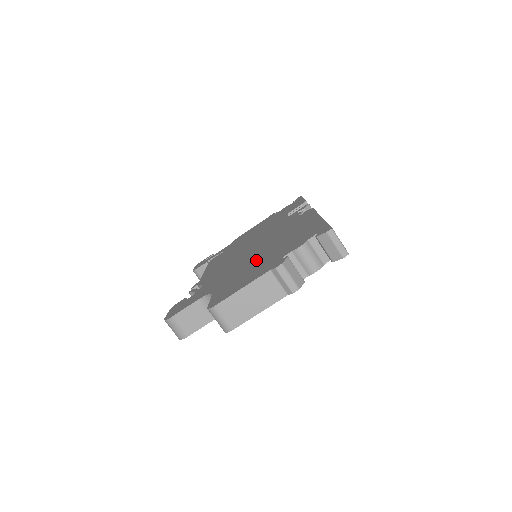
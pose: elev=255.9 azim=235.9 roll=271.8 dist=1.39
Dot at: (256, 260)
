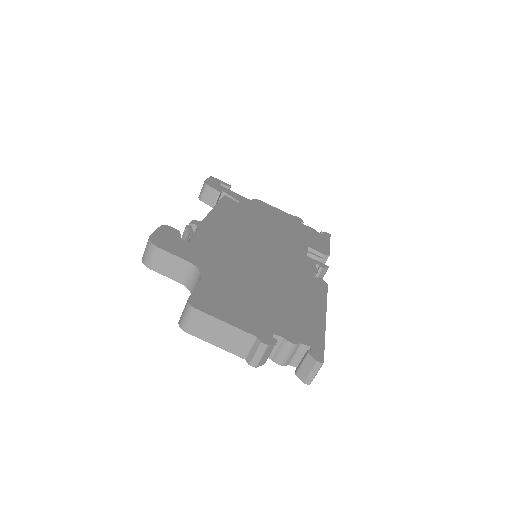
Dot at: (255, 289)
